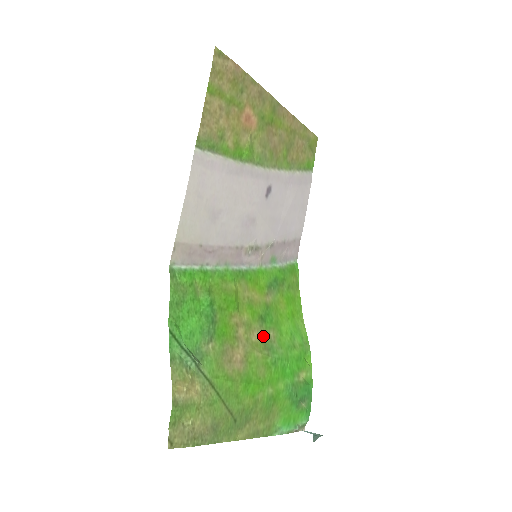
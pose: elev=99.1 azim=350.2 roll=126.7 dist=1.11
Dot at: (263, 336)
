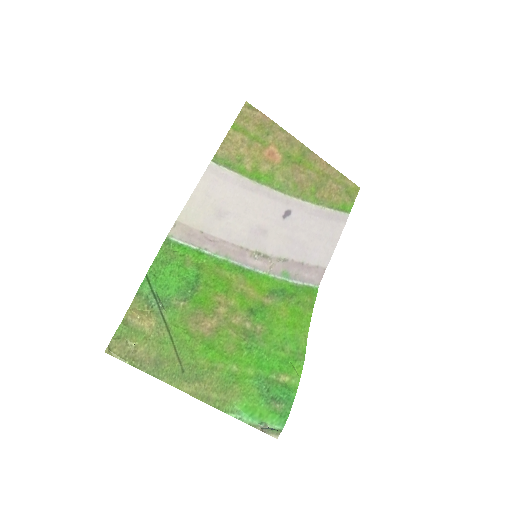
Dot at: (247, 324)
